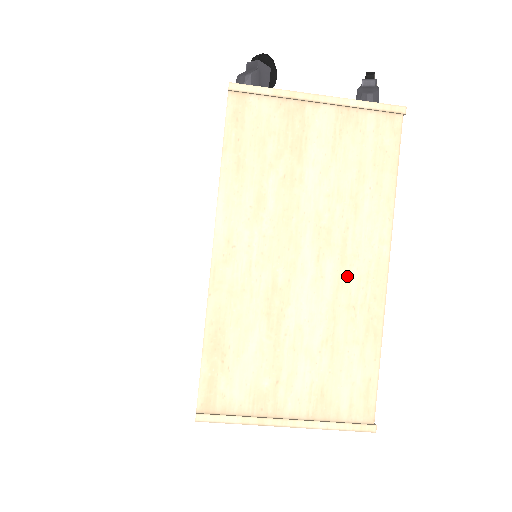
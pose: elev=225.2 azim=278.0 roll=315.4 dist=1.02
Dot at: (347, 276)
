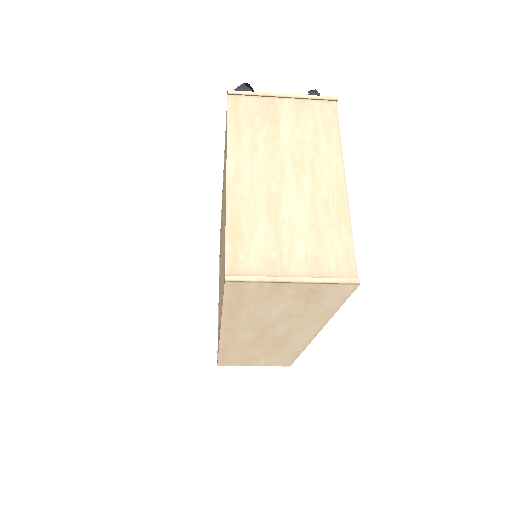
Dot at: (319, 187)
